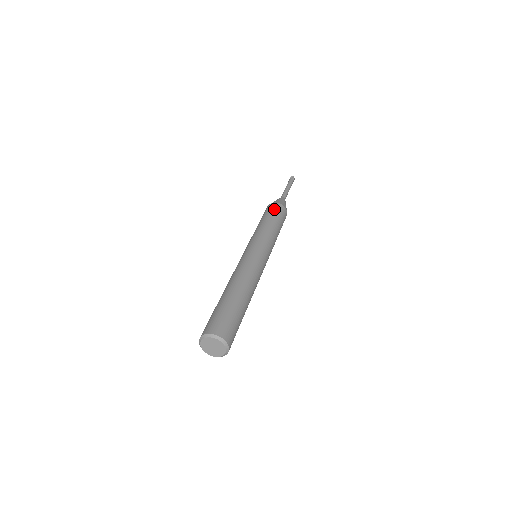
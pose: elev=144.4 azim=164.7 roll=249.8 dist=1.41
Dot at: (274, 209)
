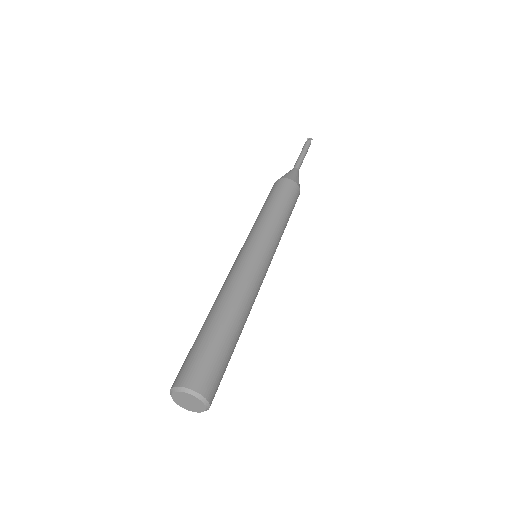
Dot at: (271, 190)
